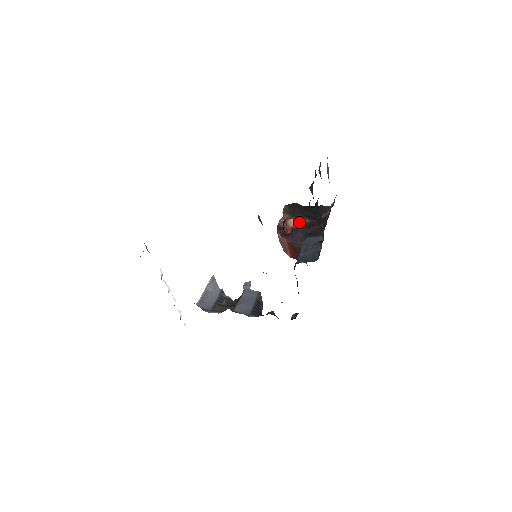
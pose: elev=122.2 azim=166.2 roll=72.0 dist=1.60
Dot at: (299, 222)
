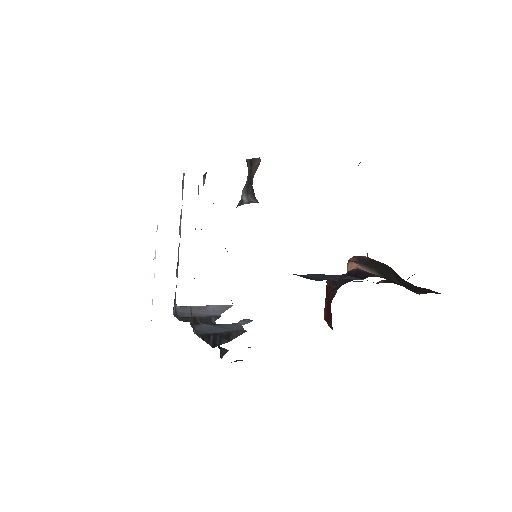
Dot at: (361, 269)
